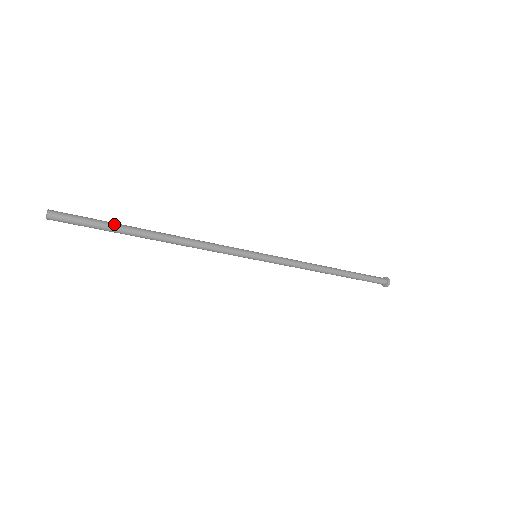
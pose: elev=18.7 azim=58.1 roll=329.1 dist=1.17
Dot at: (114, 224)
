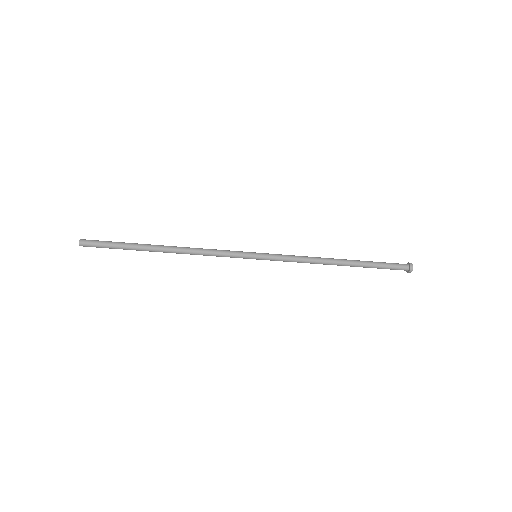
Dot at: (128, 243)
